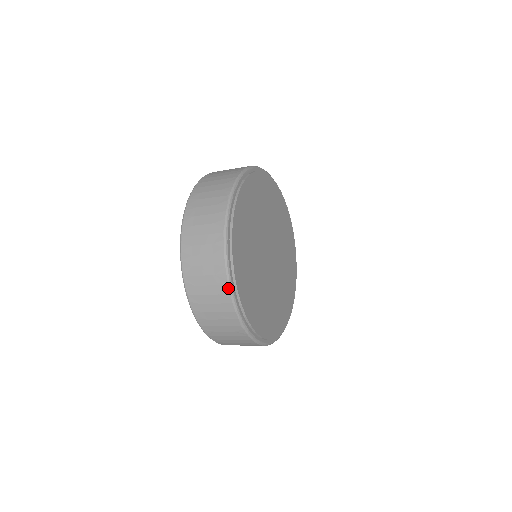
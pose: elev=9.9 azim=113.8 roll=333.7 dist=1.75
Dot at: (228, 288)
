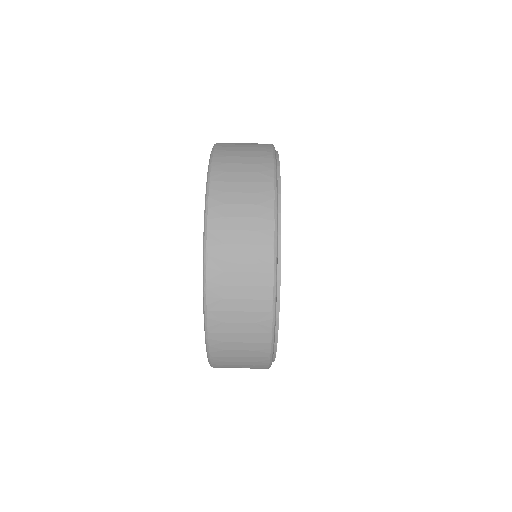
Dot at: (273, 250)
